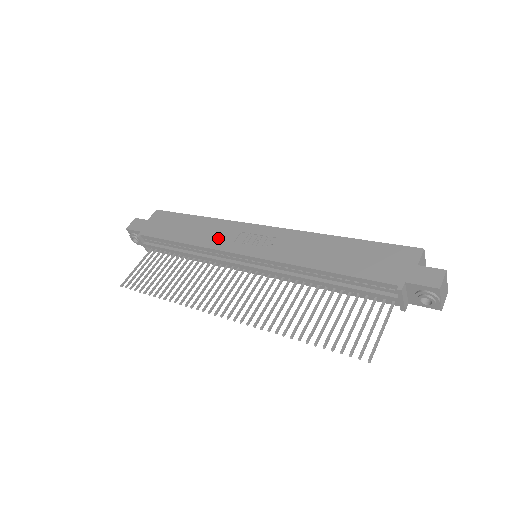
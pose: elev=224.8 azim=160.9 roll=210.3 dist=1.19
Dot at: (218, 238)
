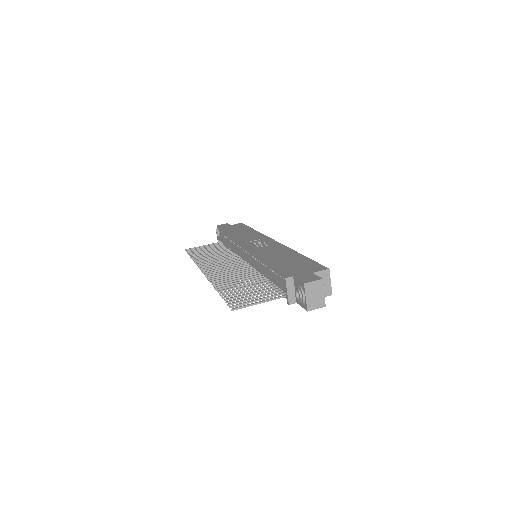
Dot at: (246, 238)
